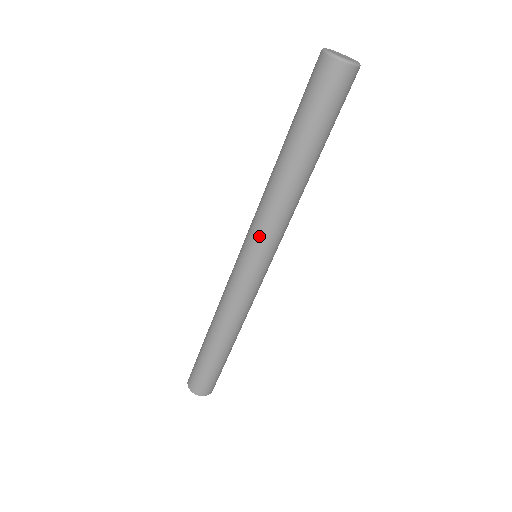
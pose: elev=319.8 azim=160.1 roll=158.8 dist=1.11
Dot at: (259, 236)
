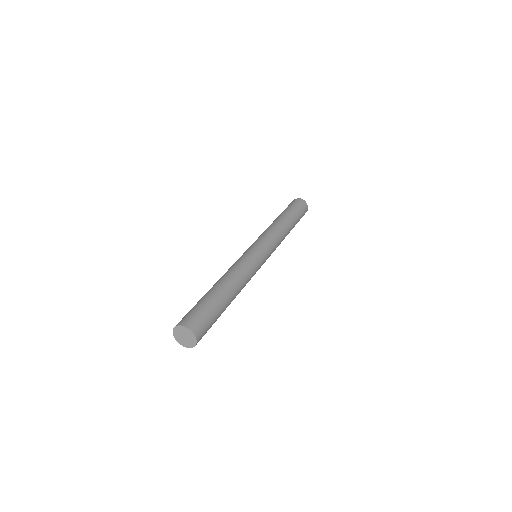
Dot at: (269, 240)
